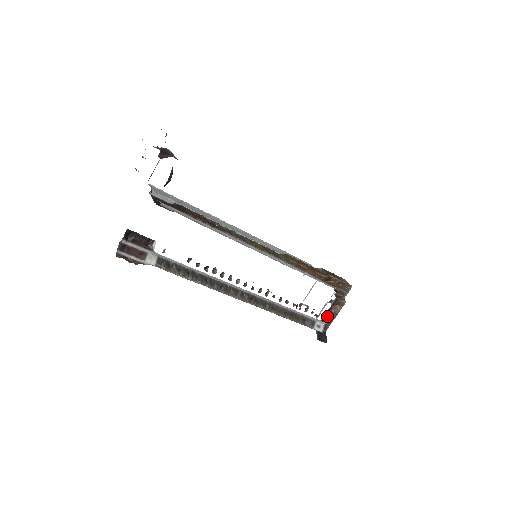
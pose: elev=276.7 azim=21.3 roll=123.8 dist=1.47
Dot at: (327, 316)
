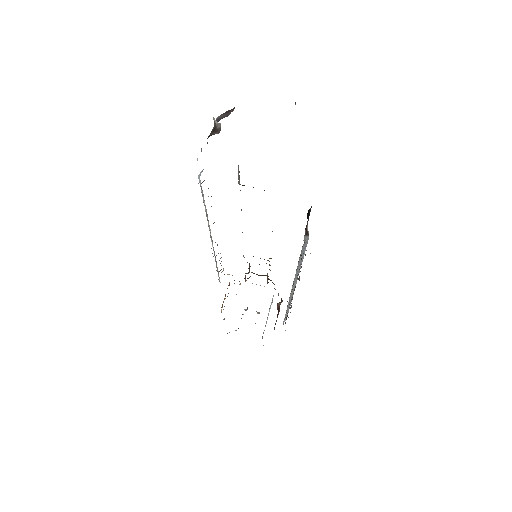
Dot at: (277, 316)
